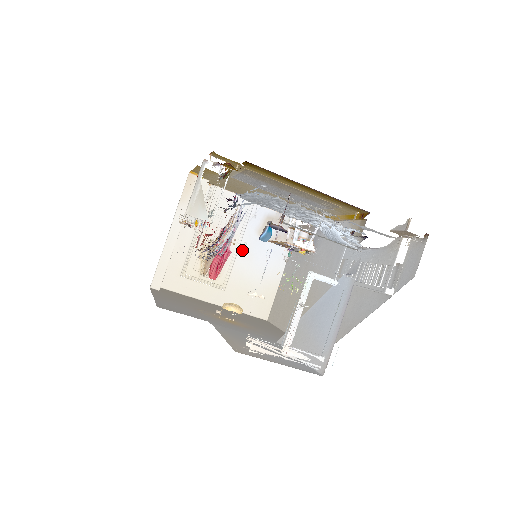
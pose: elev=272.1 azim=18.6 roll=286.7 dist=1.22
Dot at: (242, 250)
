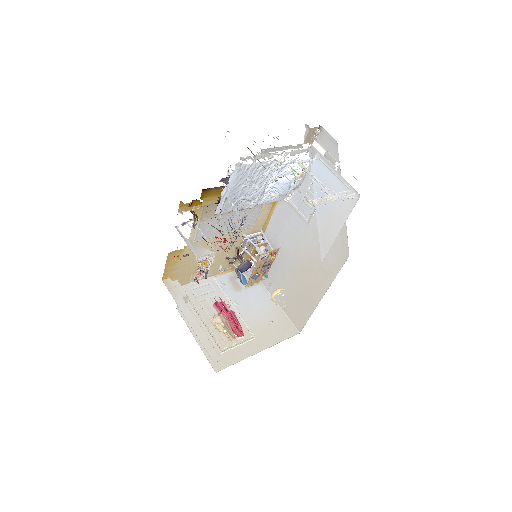
Dot at: (238, 307)
